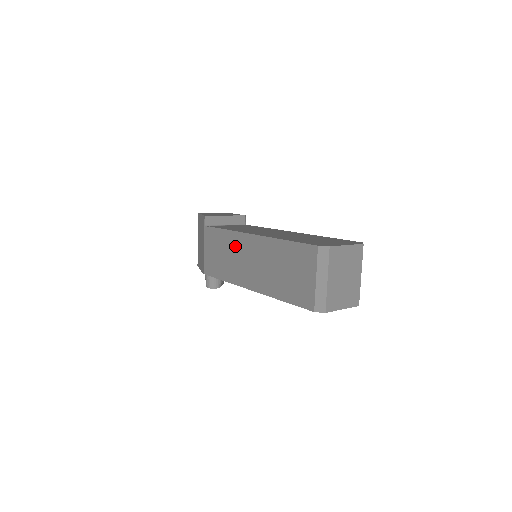
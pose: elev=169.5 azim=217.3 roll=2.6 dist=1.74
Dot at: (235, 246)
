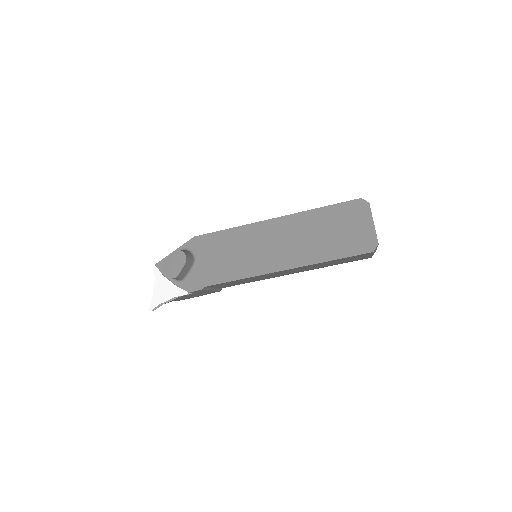
Dot at: occluded
